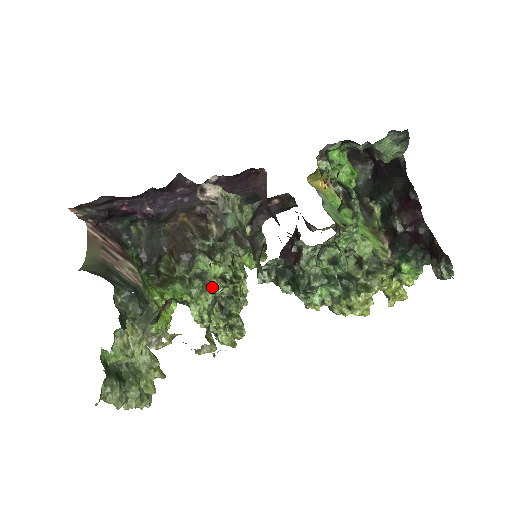
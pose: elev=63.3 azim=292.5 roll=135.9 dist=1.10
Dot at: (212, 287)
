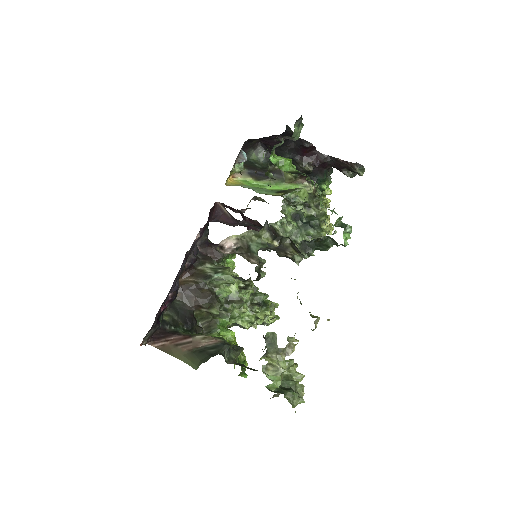
Dot at: (242, 300)
